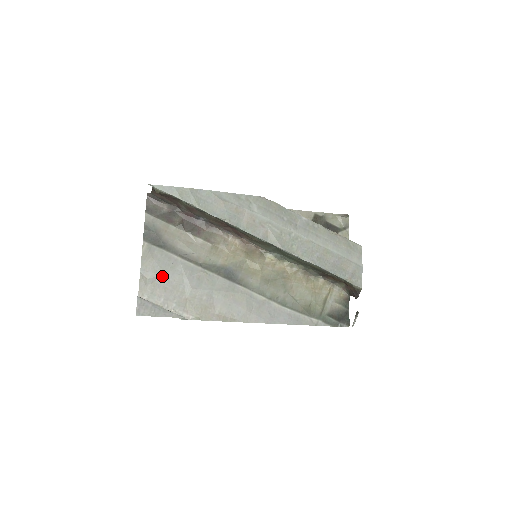
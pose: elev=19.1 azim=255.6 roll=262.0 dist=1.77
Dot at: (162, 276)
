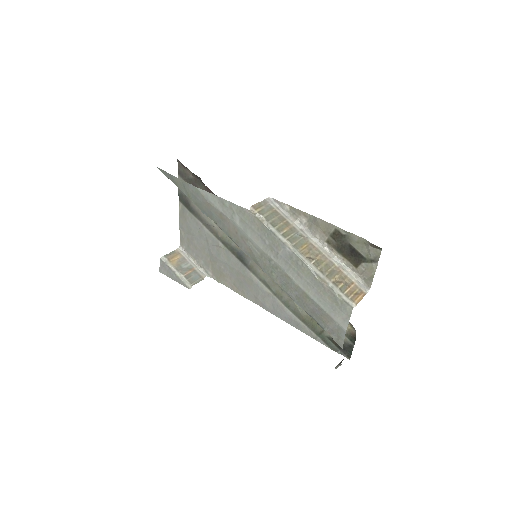
Dot at: (193, 236)
